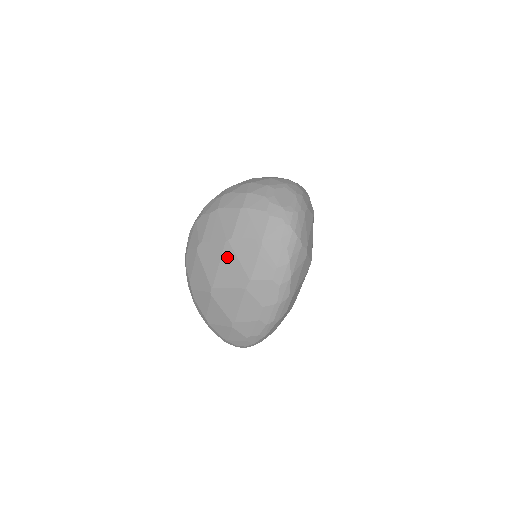
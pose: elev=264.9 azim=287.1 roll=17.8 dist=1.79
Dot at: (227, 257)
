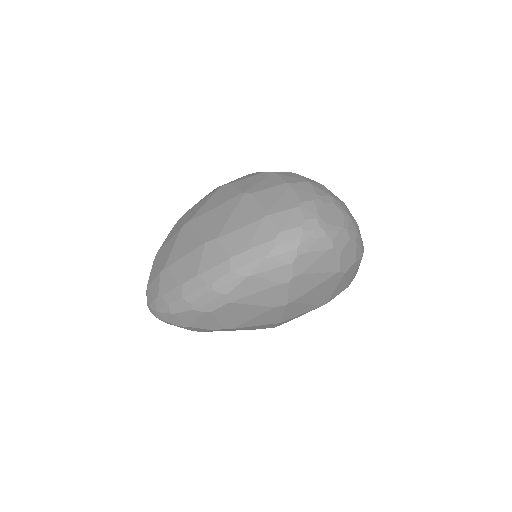
Dot at: (228, 206)
